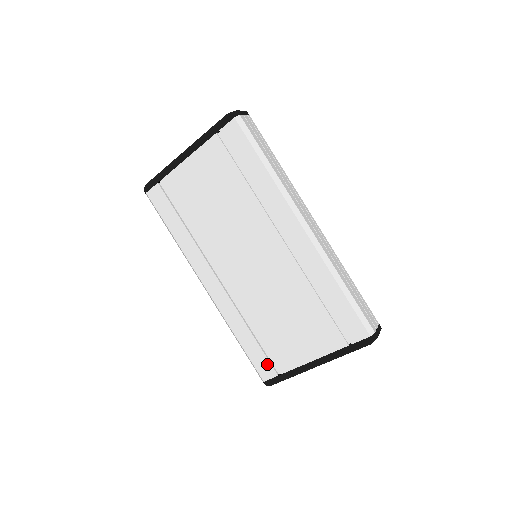
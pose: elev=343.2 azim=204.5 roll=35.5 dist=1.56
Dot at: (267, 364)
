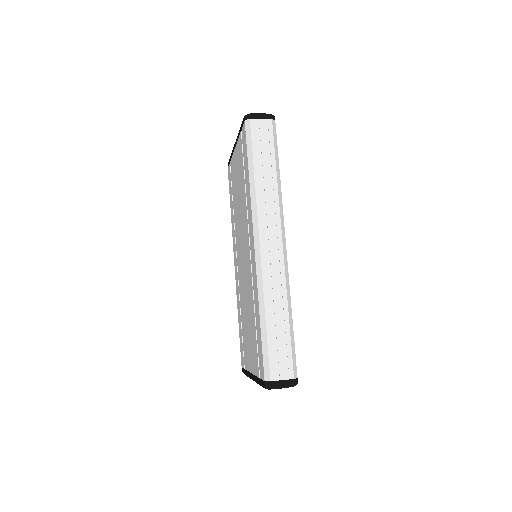
Dot at: (243, 354)
